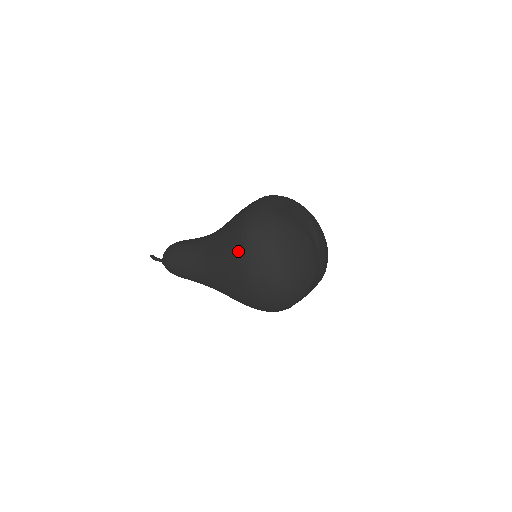
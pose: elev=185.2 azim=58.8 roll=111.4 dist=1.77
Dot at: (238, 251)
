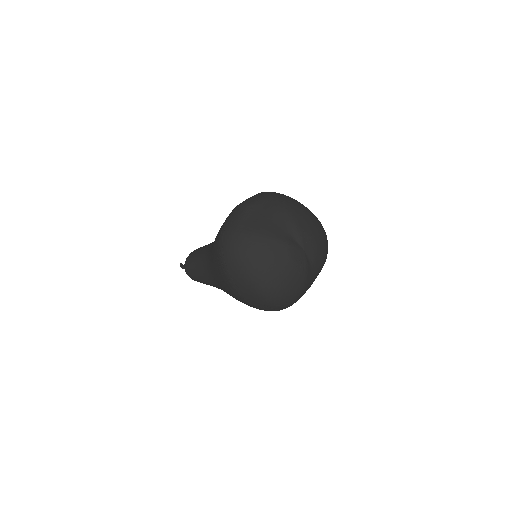
Dot at: (223, 275)
